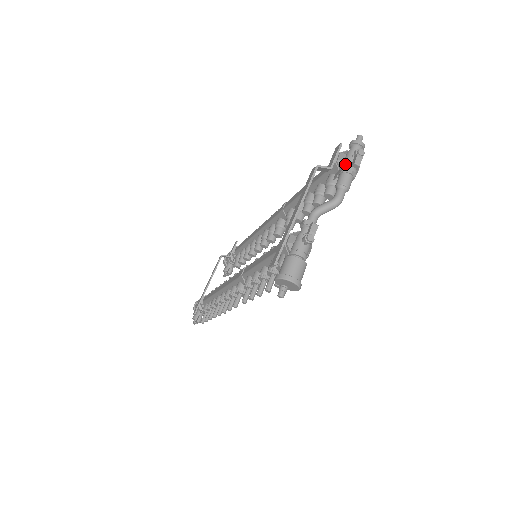
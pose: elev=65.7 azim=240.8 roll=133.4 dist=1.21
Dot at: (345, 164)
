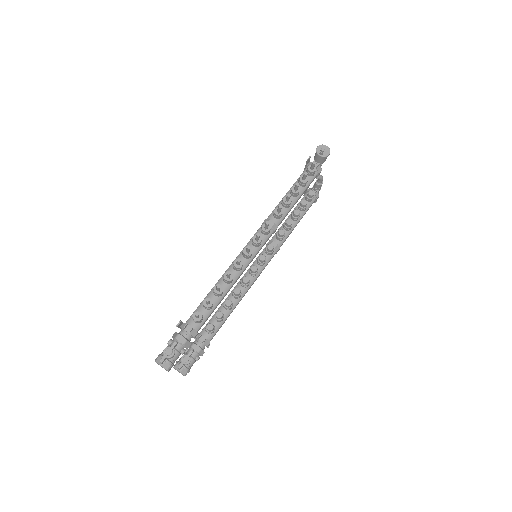
Dot at: occluded
